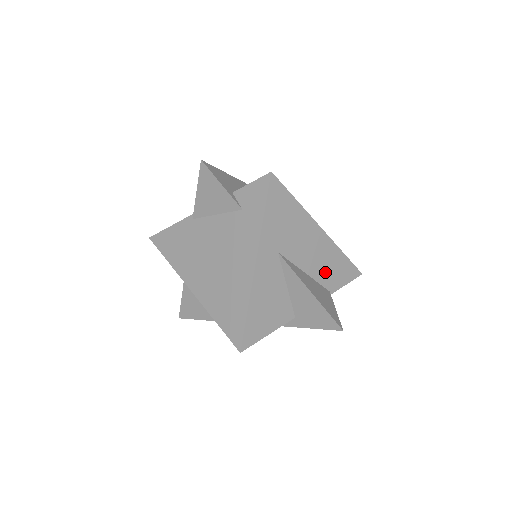
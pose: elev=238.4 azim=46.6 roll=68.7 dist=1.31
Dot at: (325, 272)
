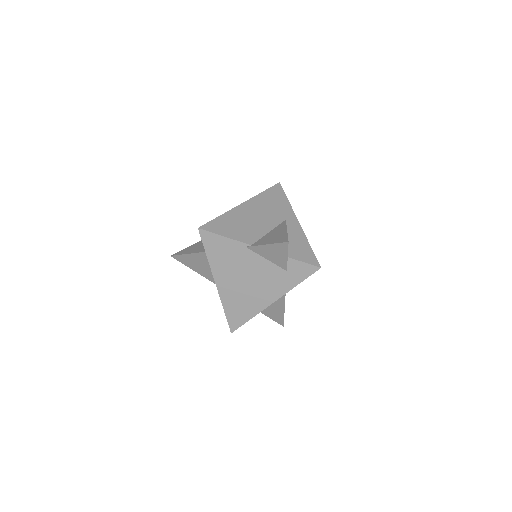
Dot at: occluded
